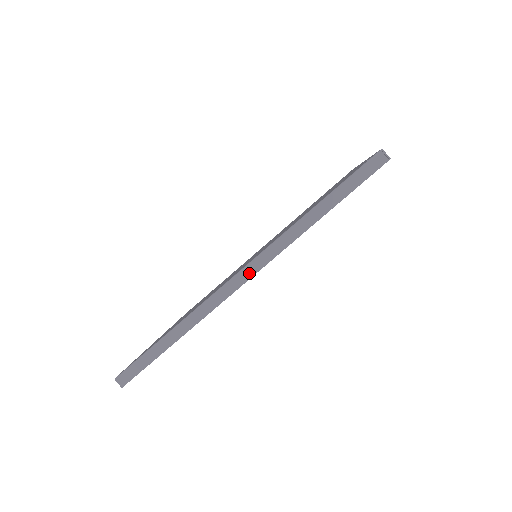
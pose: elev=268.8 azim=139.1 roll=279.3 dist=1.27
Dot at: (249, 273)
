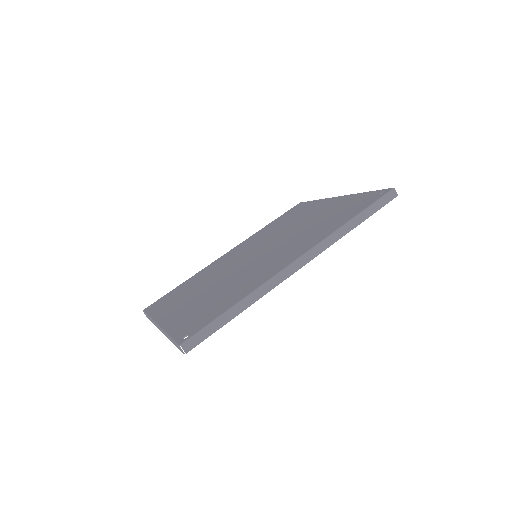
Dot at: (305, 260)
